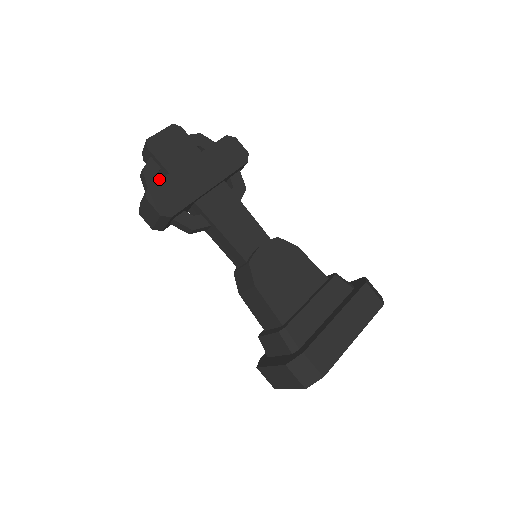
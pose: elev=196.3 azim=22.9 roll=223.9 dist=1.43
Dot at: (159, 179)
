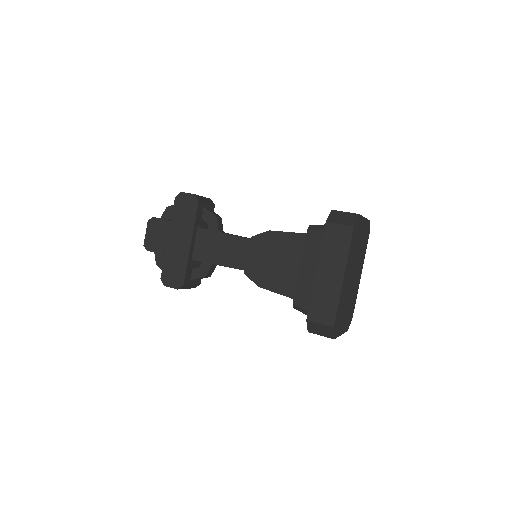
Dot at: occluded
